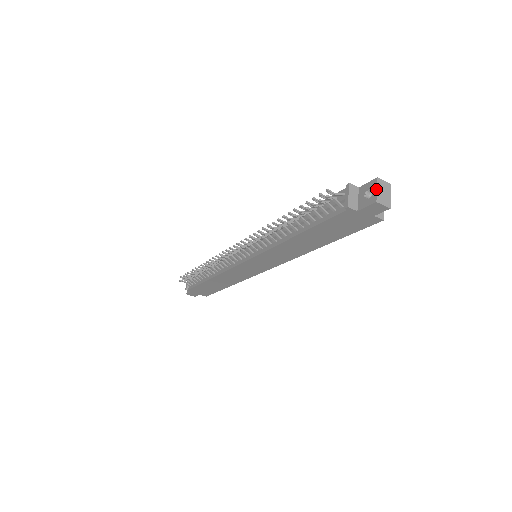
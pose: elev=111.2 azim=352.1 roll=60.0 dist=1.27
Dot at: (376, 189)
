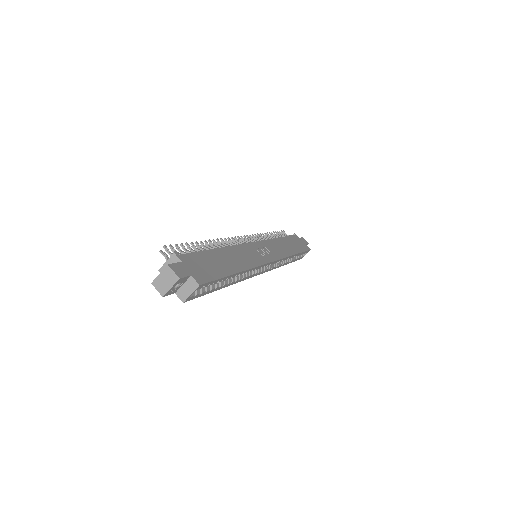
Dot at: (160, 273)
